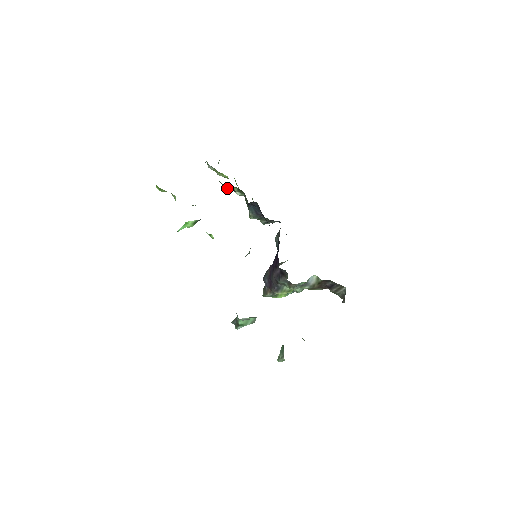
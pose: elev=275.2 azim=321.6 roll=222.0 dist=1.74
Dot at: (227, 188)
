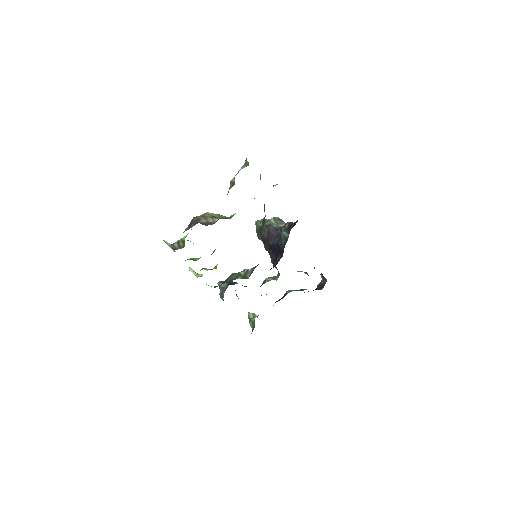
Dot at: occluded
